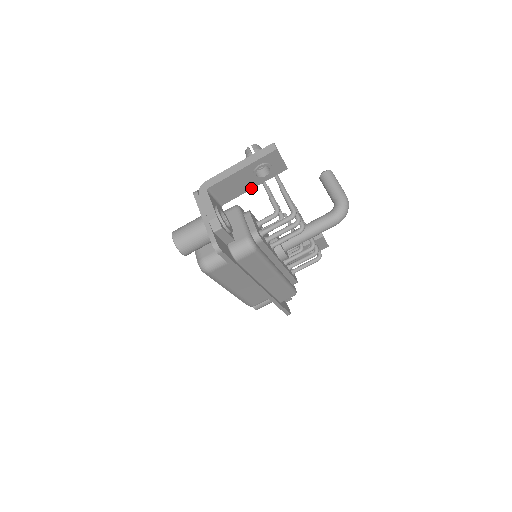
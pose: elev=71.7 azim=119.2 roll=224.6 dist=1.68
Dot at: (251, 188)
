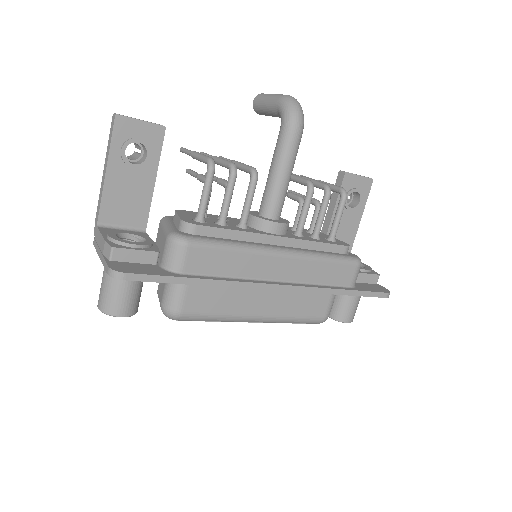
Dot at: (153, 184)
